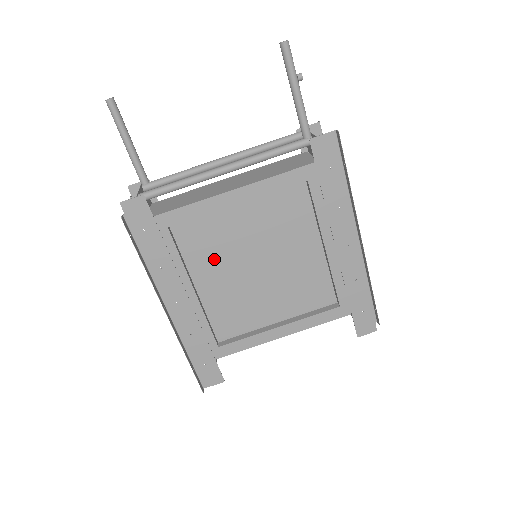
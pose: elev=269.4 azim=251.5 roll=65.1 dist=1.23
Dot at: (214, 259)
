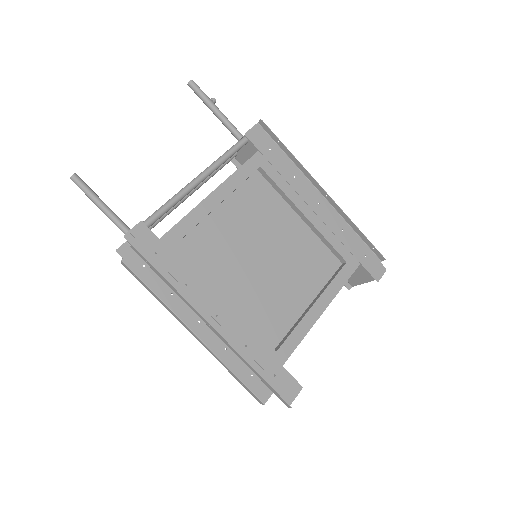
Dot at: (225, 266)
